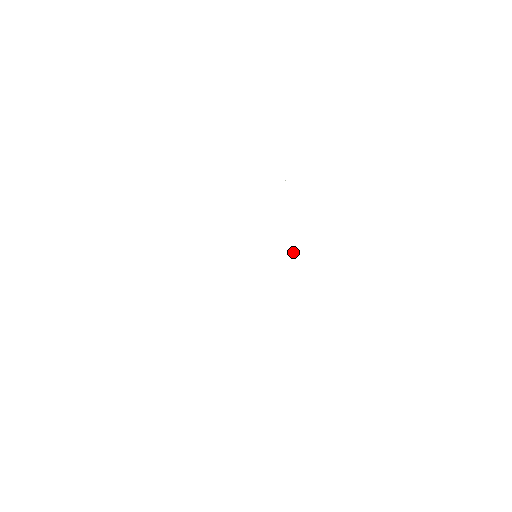
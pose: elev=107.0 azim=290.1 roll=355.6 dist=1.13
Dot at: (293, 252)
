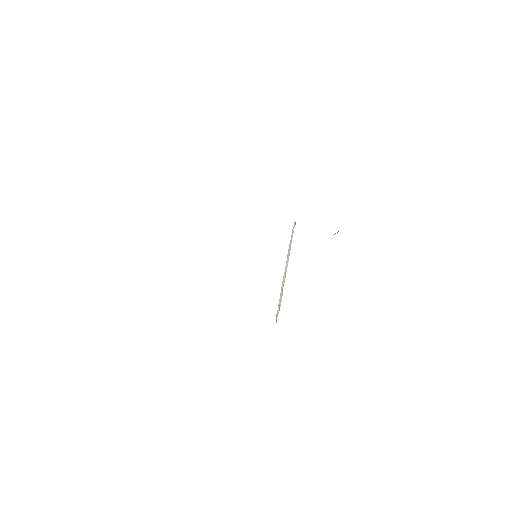
Dot at: (287, 263)
